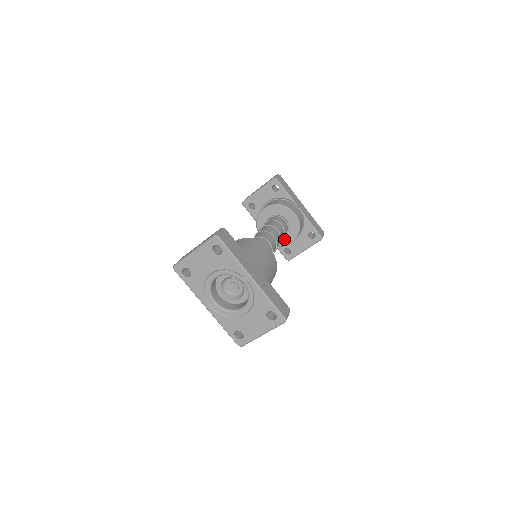
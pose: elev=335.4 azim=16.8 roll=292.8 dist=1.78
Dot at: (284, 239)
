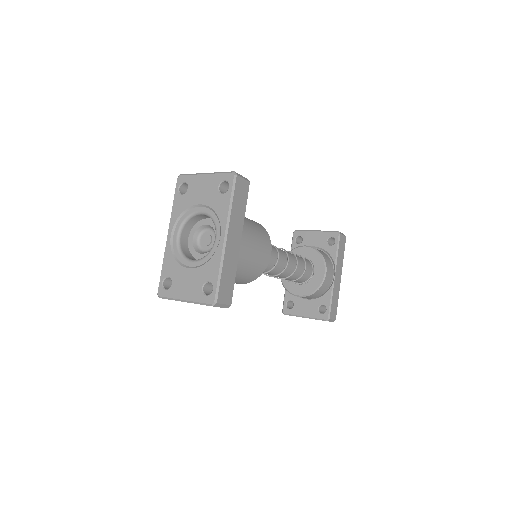
Dot at: (297, 287)
